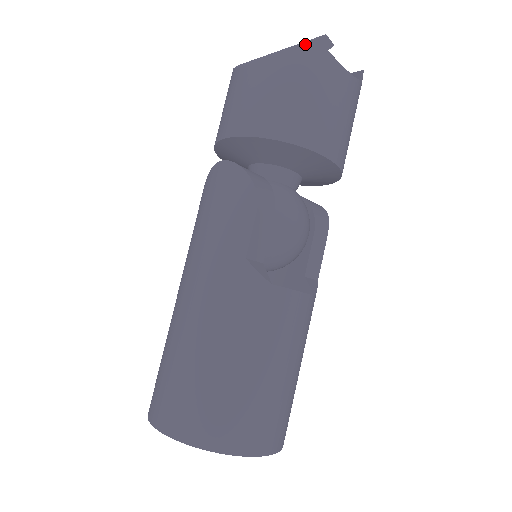
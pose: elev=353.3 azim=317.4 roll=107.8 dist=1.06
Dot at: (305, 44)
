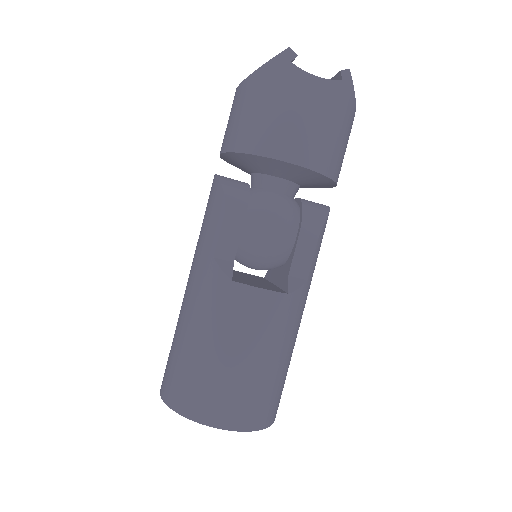
Dot at: (270, 61)
